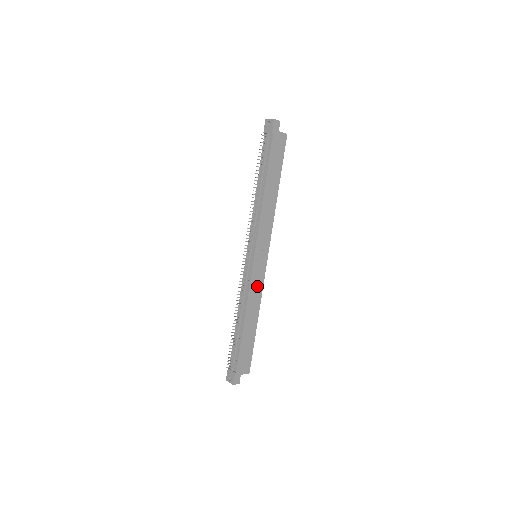
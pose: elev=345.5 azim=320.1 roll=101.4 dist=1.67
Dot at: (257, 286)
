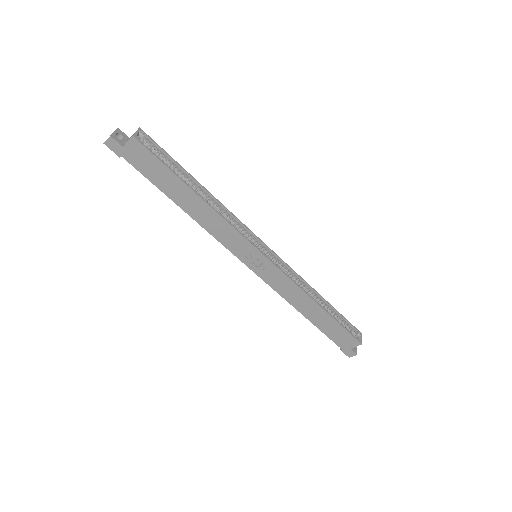
Dot at: (282, 283)
